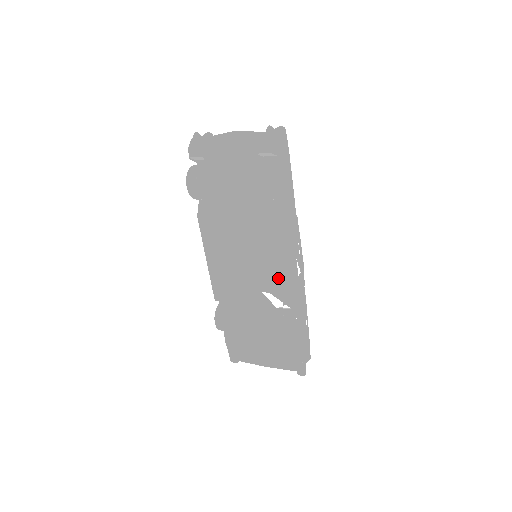
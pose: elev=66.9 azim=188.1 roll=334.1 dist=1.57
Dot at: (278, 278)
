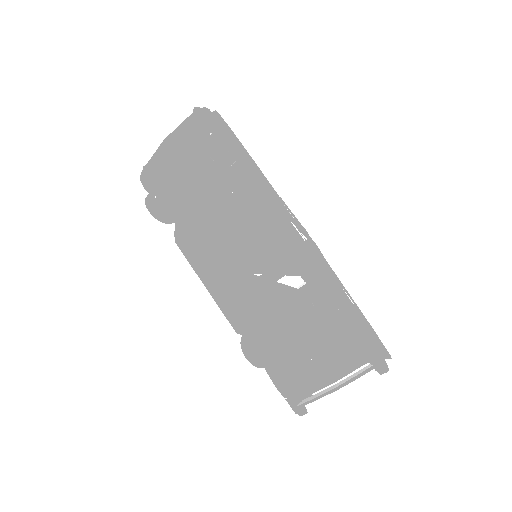
Dot at: (279, 249)
